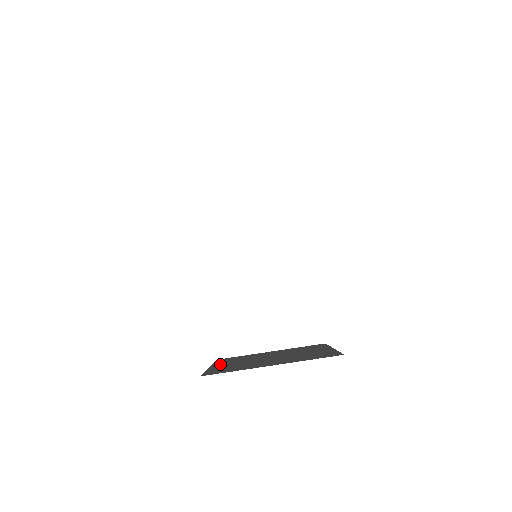
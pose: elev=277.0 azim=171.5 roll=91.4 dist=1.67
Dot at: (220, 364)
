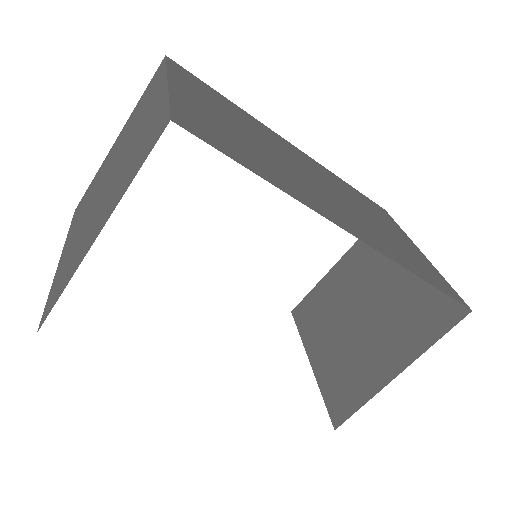
Dot at: (315, 349)
